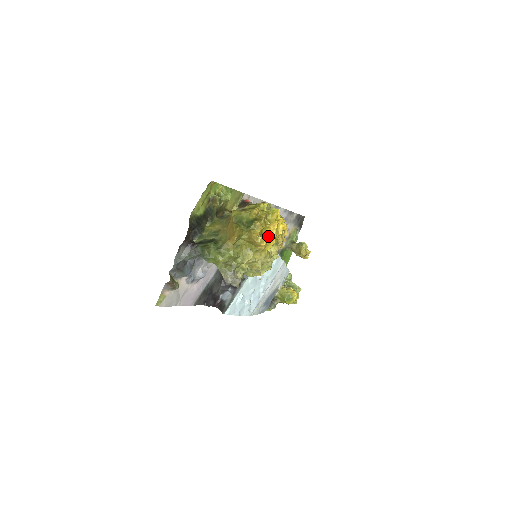
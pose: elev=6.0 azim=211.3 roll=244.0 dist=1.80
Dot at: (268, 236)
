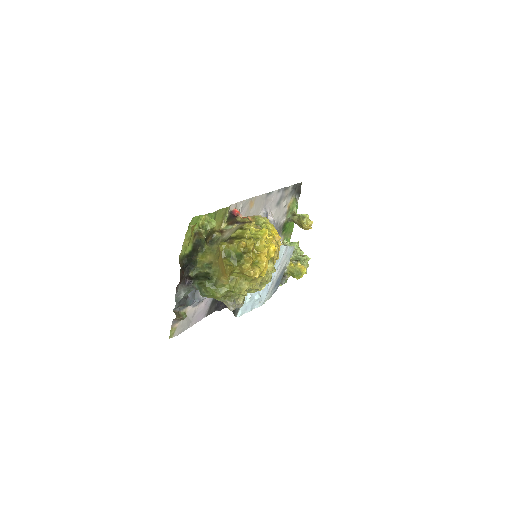
Dot at: (260, 264)
